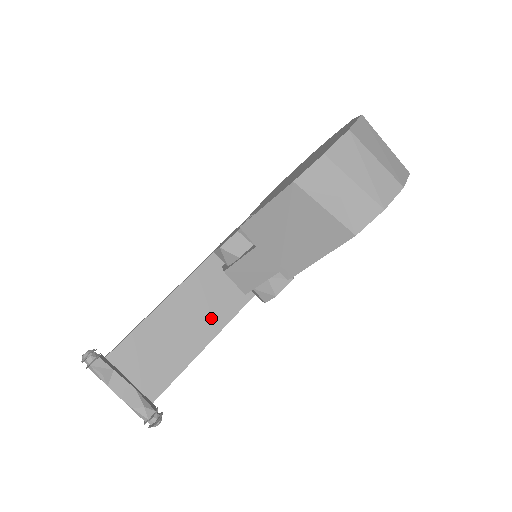
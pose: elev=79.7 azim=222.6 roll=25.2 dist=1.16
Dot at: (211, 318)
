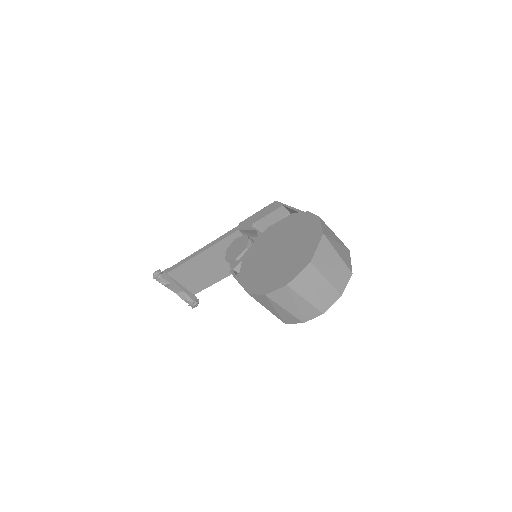
Dot at: occluded
